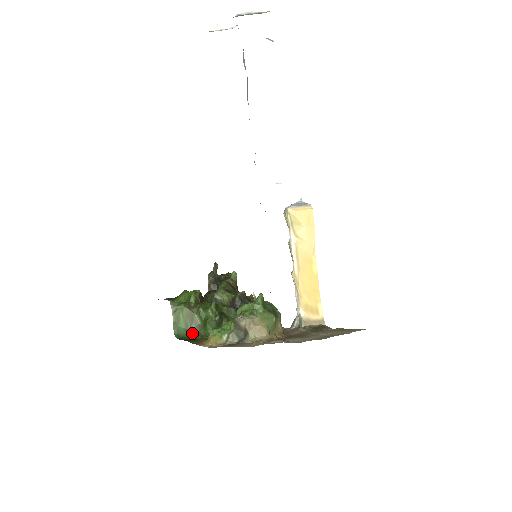
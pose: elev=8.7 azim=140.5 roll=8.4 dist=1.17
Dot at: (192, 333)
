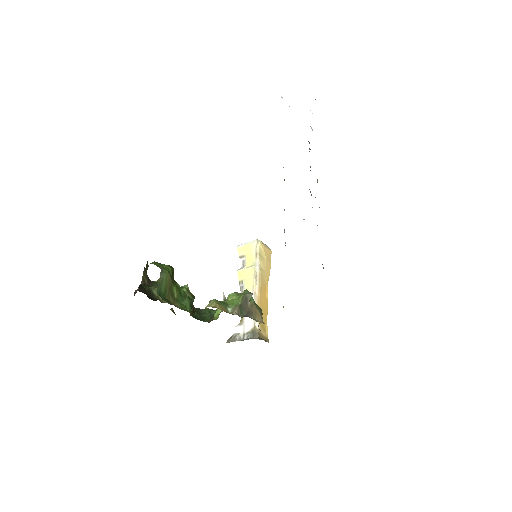
Dot at: (169, 302)
